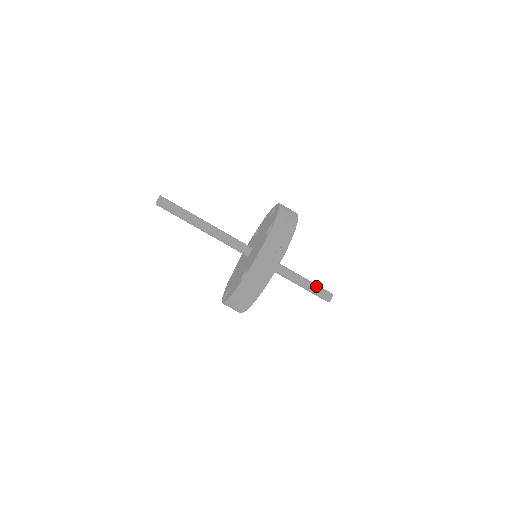
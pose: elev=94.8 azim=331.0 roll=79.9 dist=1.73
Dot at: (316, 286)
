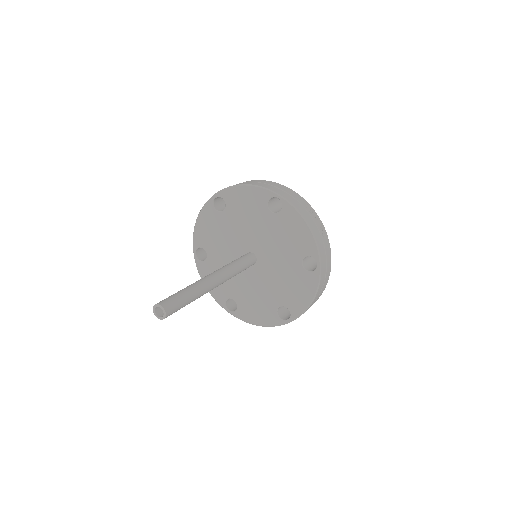
Dot at: occluded
